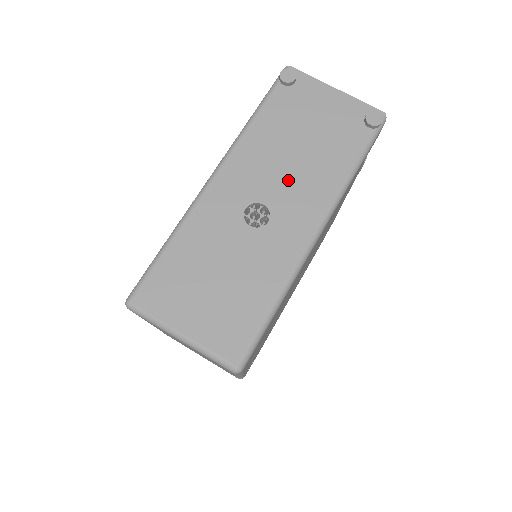
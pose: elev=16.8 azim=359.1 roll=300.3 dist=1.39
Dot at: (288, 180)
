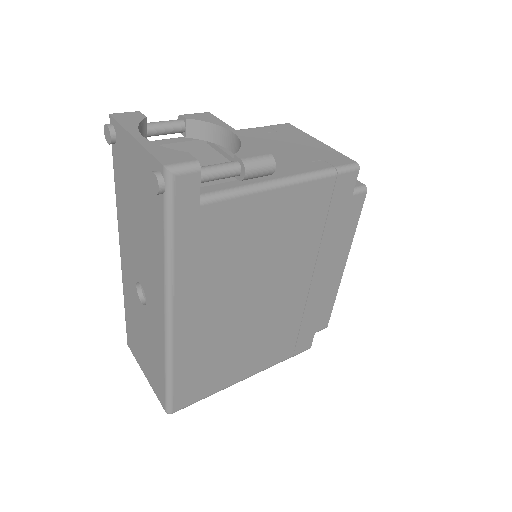
Dot at: (142, 261)
